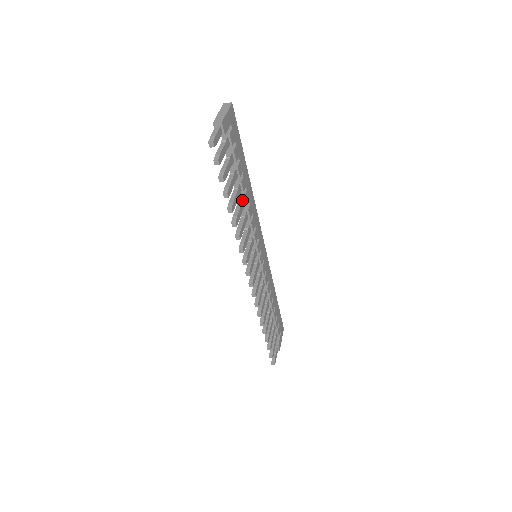
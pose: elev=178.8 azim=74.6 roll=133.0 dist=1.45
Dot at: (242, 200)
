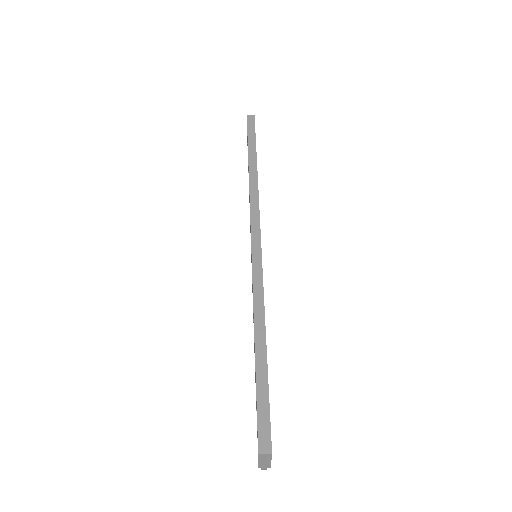
Dot at: occluded
